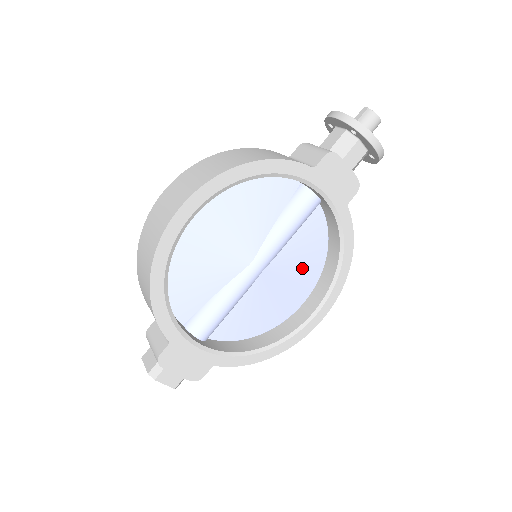
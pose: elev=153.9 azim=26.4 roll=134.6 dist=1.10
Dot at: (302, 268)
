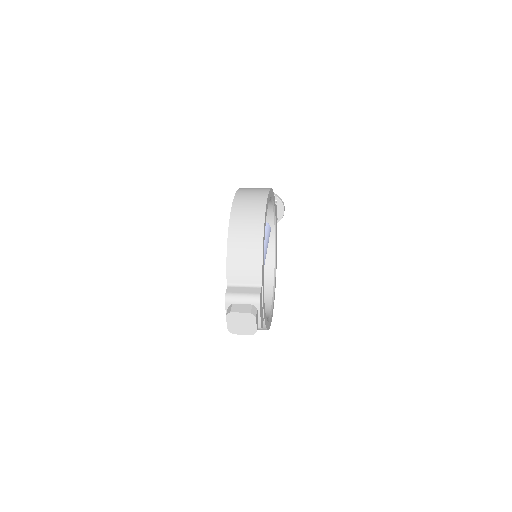
Dot at: occluded
